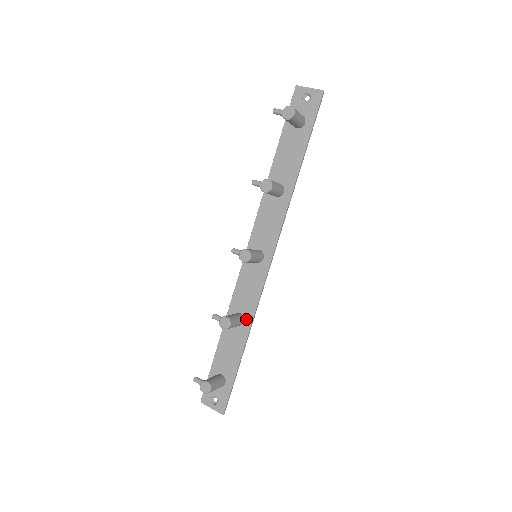
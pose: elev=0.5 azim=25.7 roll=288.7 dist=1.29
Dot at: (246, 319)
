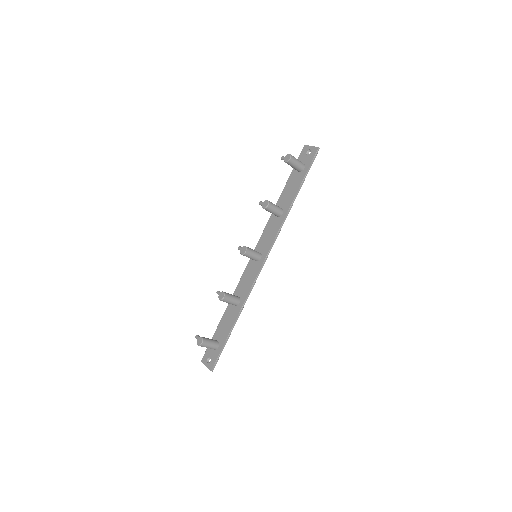
Dot at: (241, 301)
